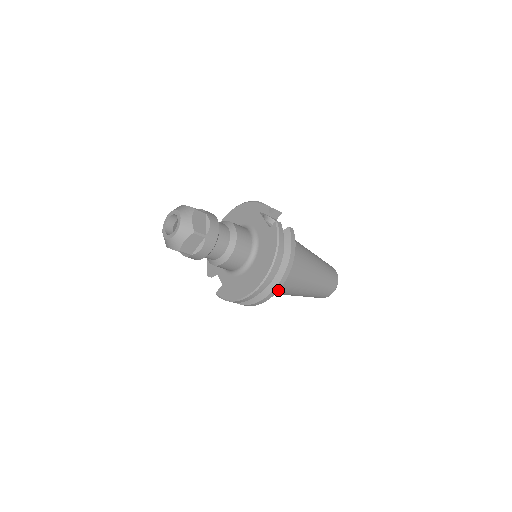
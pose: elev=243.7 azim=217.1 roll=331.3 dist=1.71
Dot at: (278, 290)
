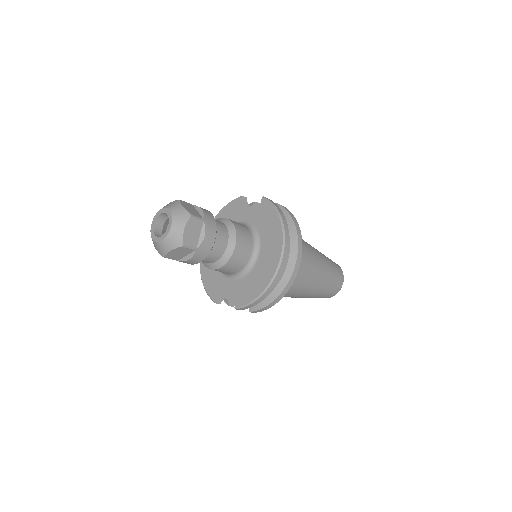
Dot at: (300, 262)
